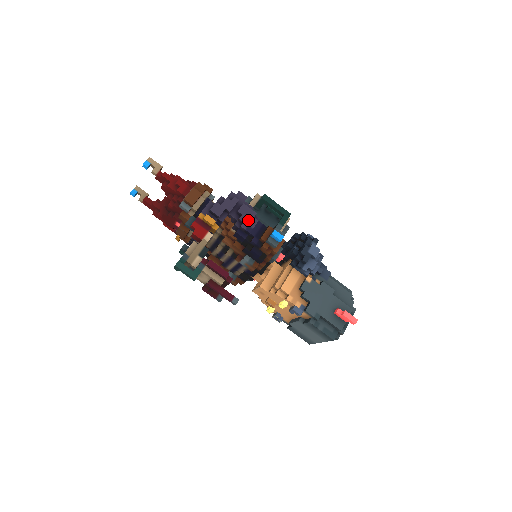
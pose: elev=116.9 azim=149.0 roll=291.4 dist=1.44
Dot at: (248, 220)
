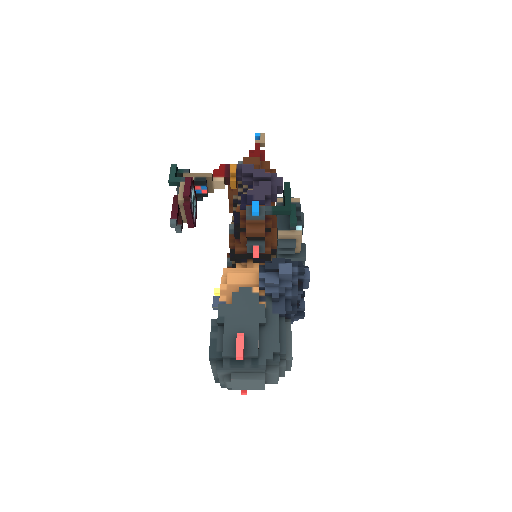
Dot at: (258, 192)
